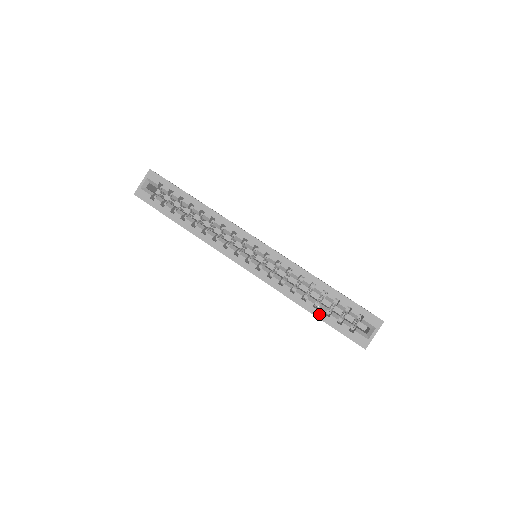
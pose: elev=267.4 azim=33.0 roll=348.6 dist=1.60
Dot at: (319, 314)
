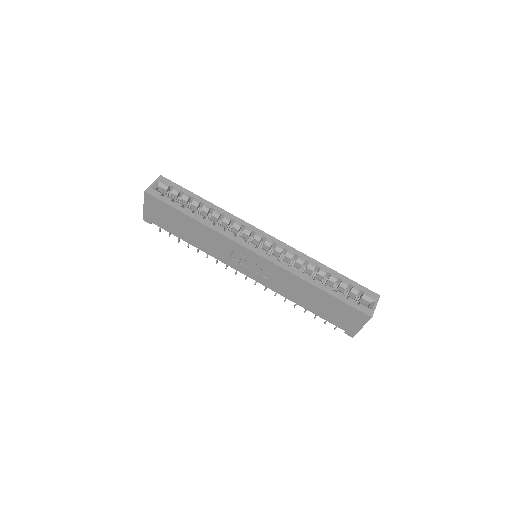
Dot at: (328, 290)
